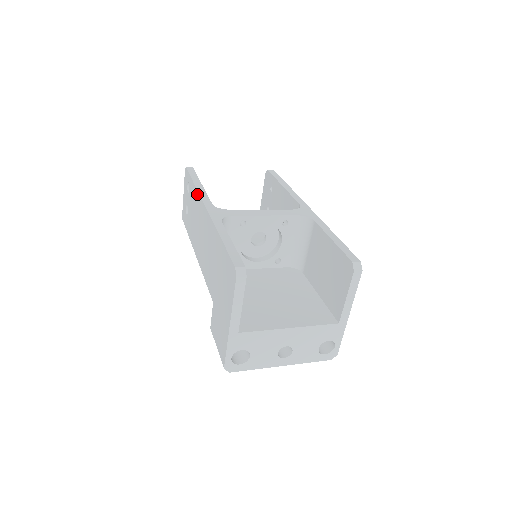
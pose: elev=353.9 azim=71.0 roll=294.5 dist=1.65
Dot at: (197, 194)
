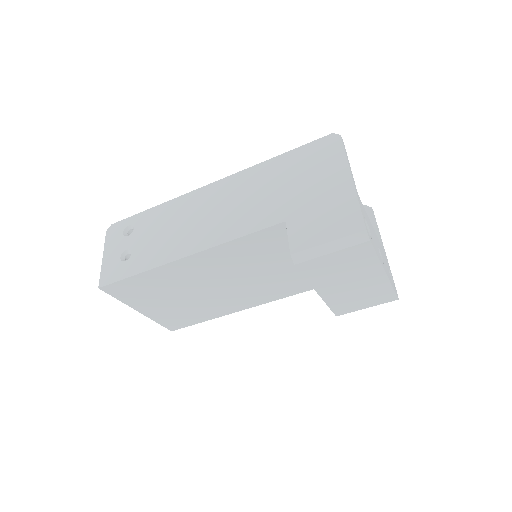
Dot at: (174, 201)
